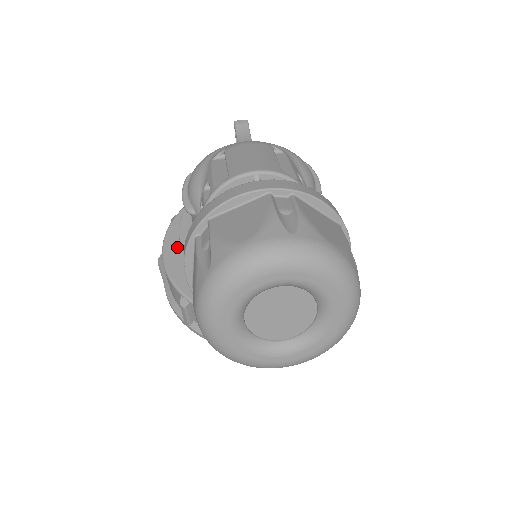
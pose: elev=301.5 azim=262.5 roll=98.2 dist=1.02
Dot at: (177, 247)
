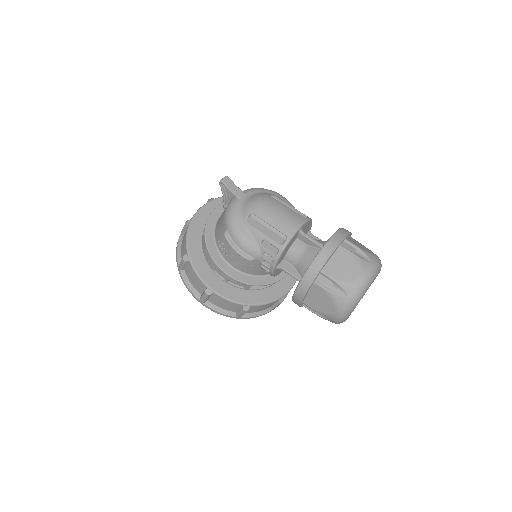
Dot at: (213, 278)
